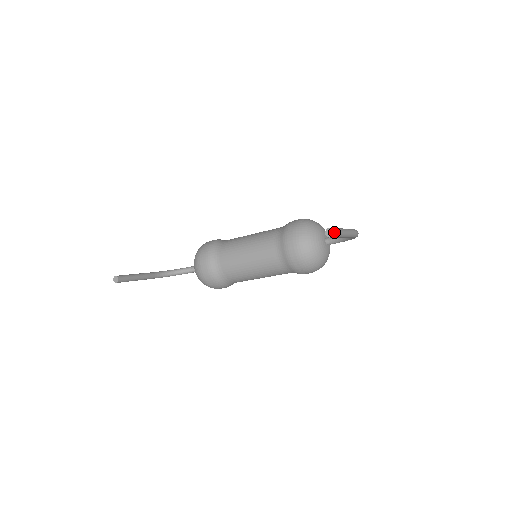
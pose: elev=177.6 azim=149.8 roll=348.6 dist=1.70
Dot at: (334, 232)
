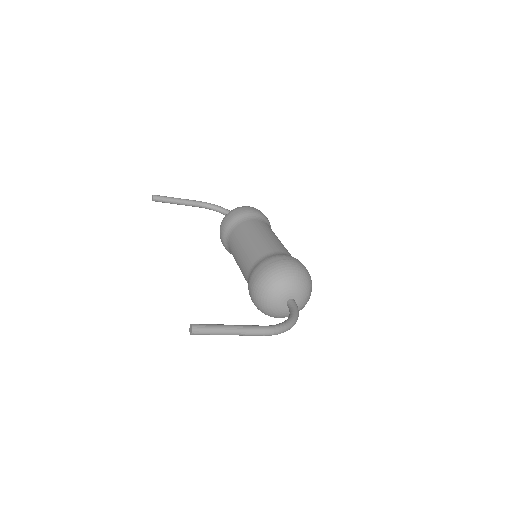
Dot at: (192, 332)
